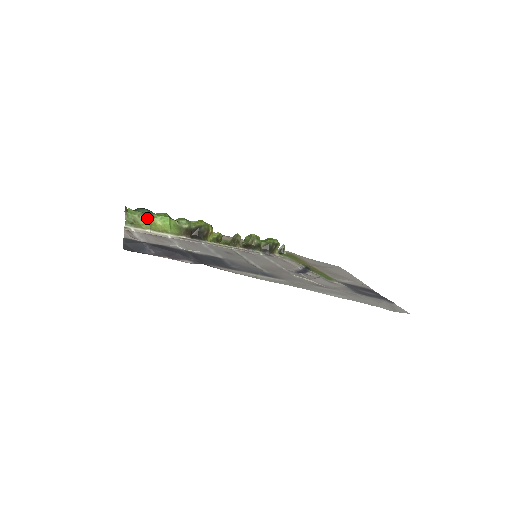
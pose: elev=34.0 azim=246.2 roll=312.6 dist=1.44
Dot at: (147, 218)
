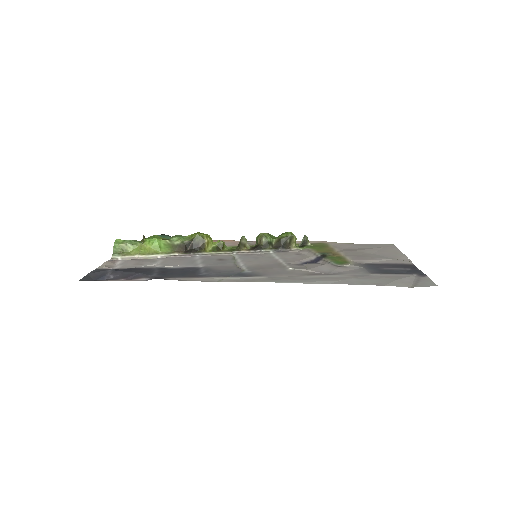
Dot at: (136, 244)
